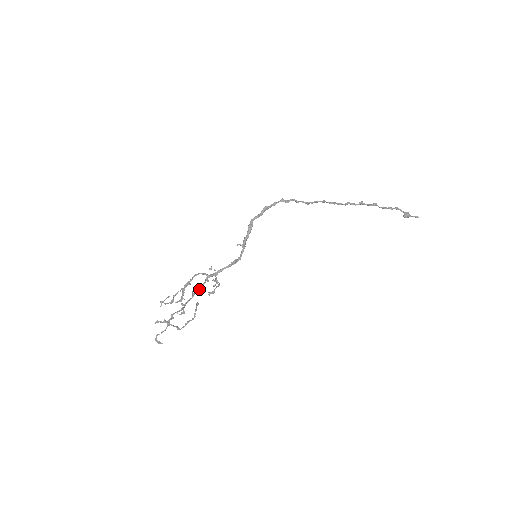
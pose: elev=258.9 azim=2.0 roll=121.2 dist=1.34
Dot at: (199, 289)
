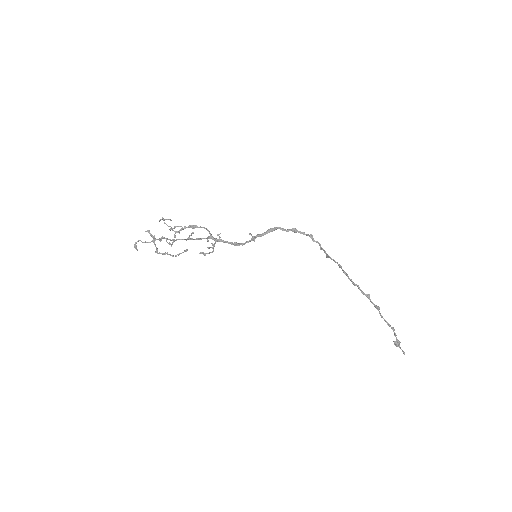
Dot at: (196, 239)
